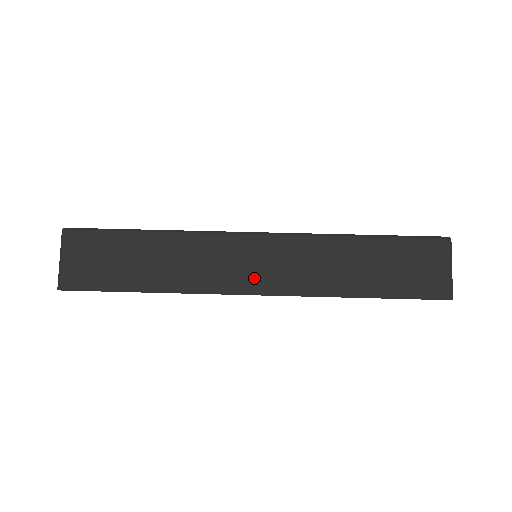
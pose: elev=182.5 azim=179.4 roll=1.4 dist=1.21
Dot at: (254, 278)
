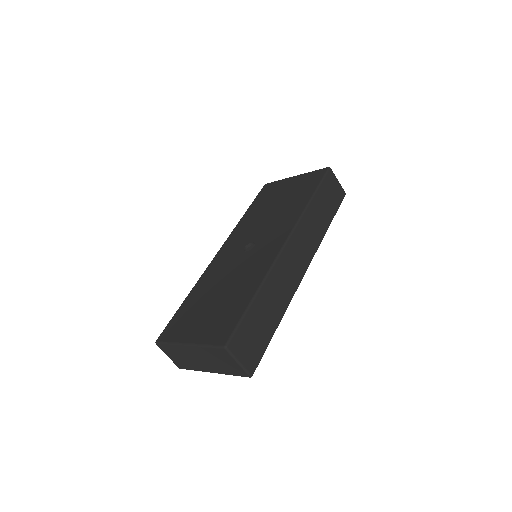
Dot at: (301, 263)
